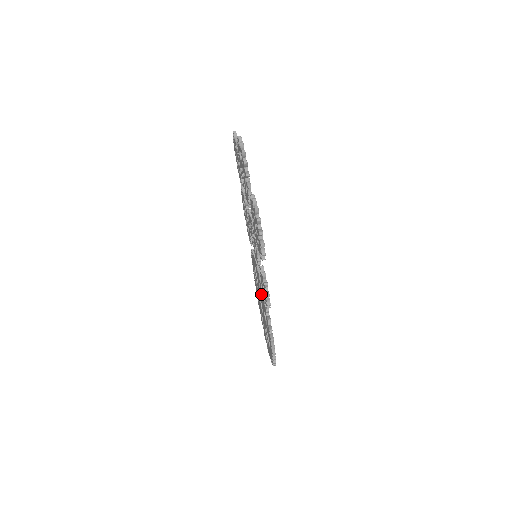
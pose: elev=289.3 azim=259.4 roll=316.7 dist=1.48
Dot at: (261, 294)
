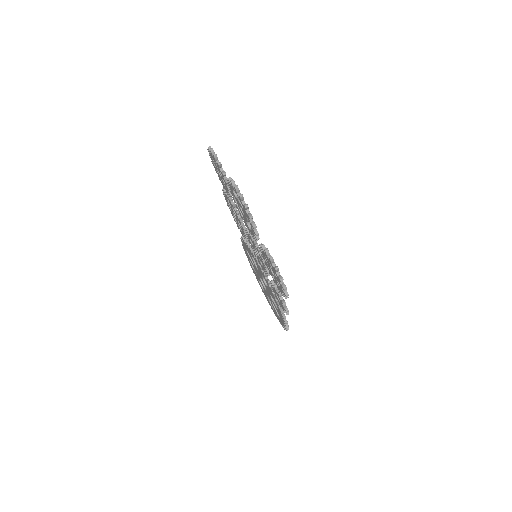
Dot at: (264, 280)
